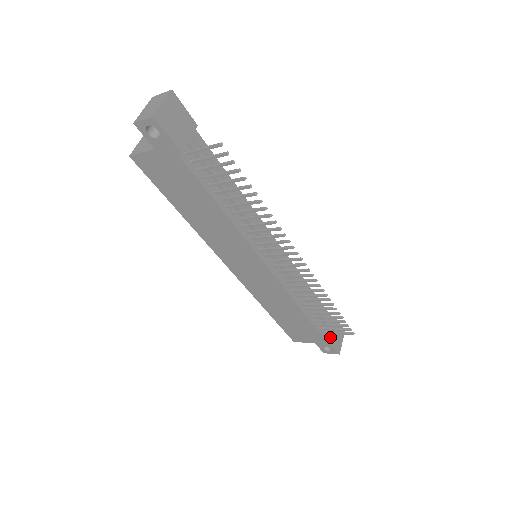
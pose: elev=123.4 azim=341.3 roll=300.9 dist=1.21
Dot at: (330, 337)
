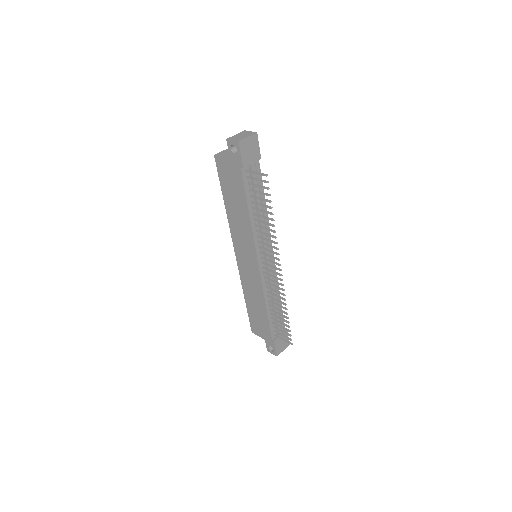
Dot at: (276, 340)
